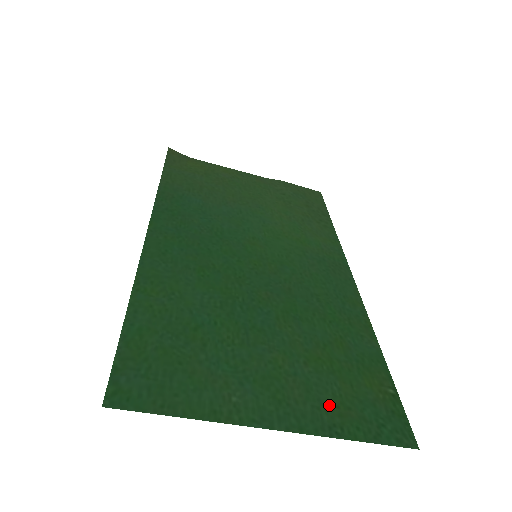
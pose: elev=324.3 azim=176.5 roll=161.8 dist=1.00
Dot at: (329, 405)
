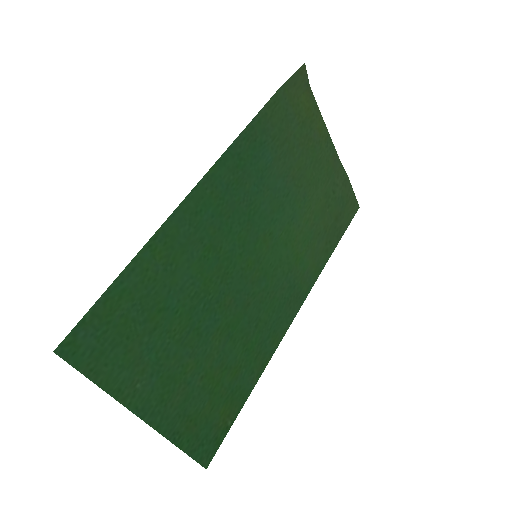
Dot at: (188, 417)
